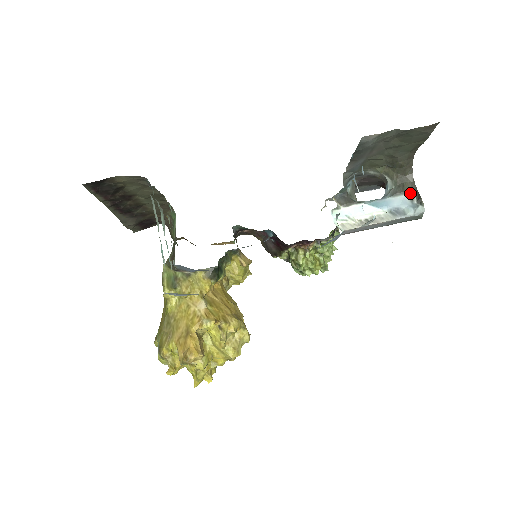
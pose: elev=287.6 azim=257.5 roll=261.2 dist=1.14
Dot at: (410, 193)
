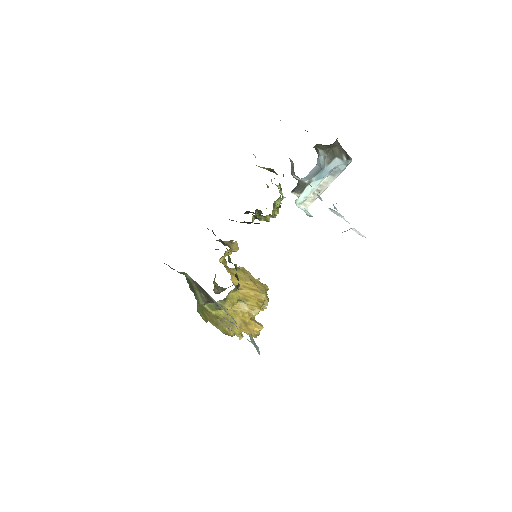
Dot at: (340, 155)
